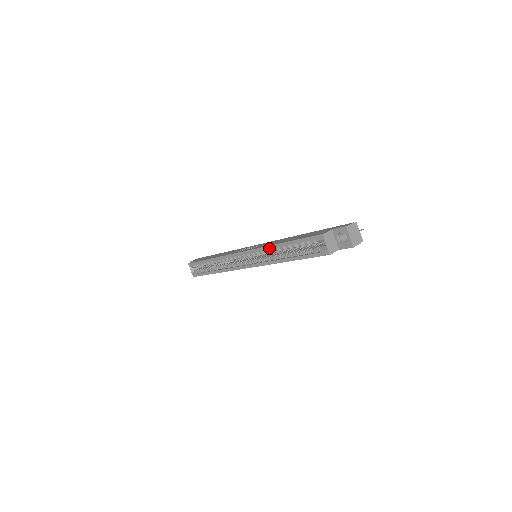
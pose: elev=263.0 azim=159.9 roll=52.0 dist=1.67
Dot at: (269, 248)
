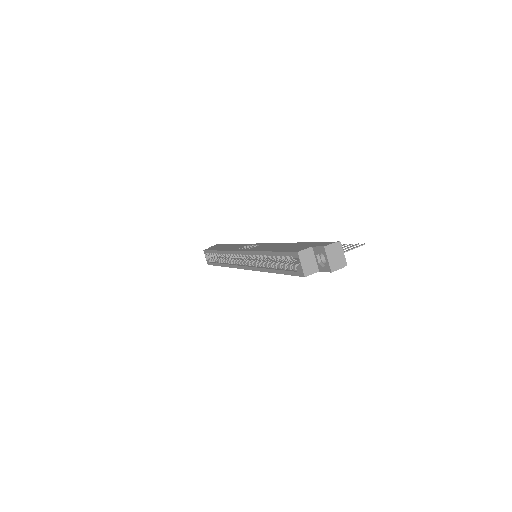
Dot at: (257, 254)
